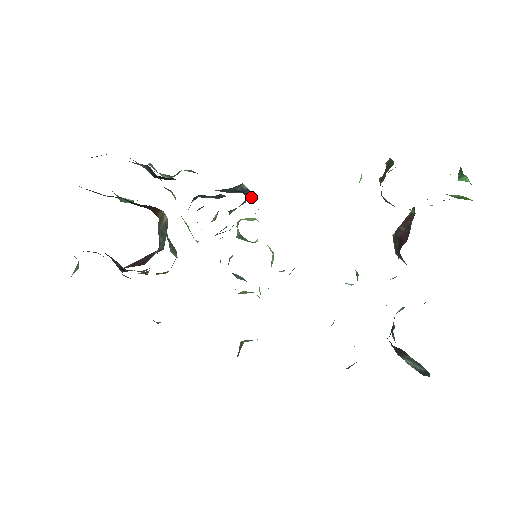
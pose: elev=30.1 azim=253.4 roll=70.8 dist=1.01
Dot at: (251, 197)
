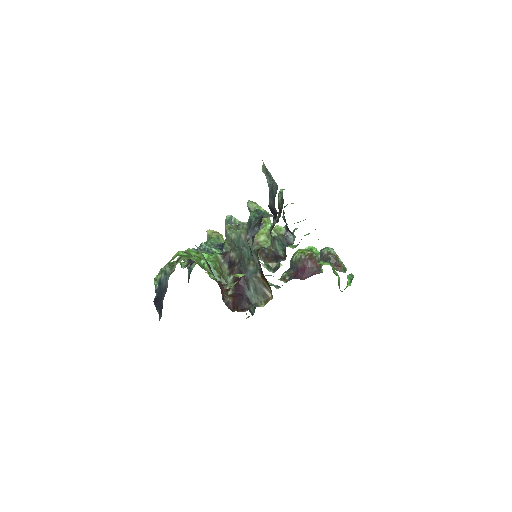
Dot at: occluded
